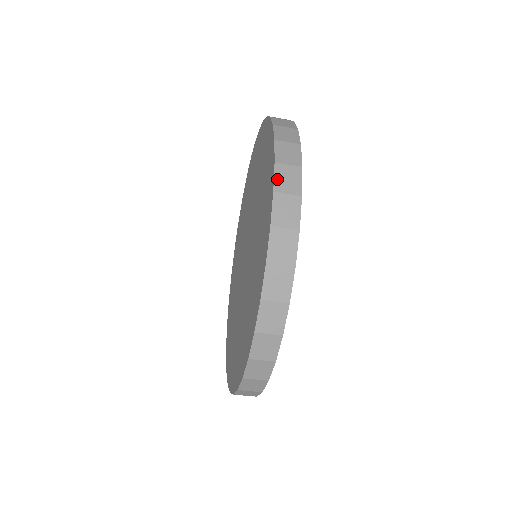
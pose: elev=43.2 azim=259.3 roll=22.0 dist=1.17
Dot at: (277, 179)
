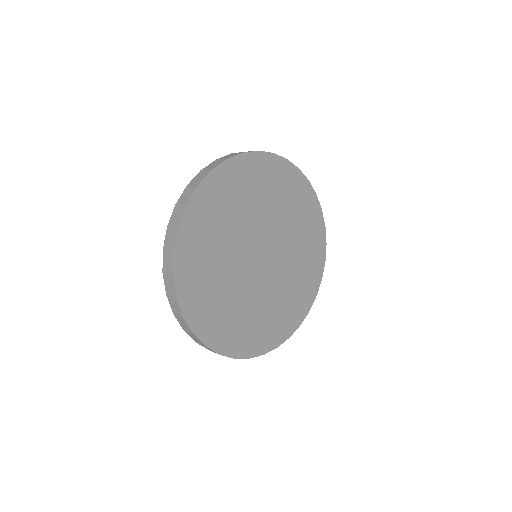
Dot at: occluded
